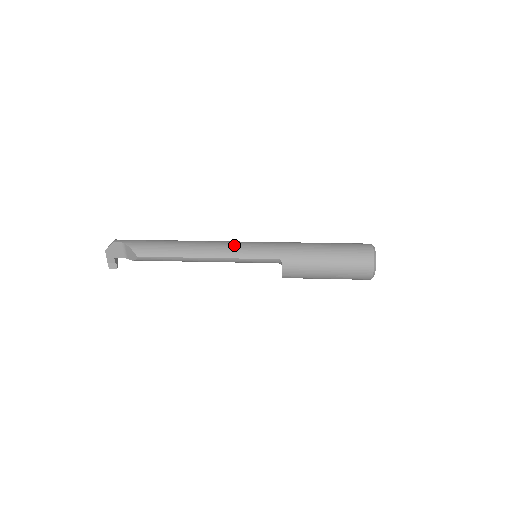
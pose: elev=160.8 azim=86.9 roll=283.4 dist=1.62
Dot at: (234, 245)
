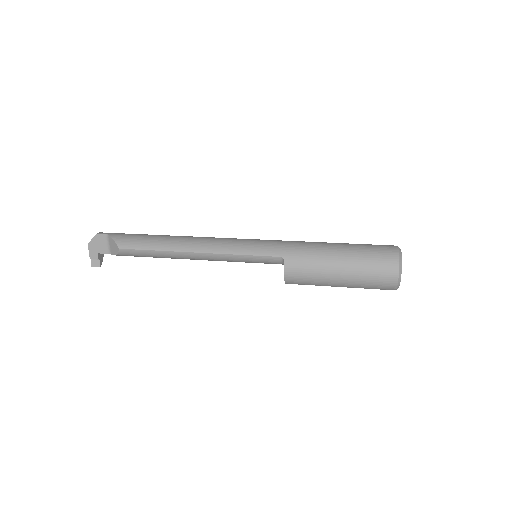
Dot at: (230, 240)
